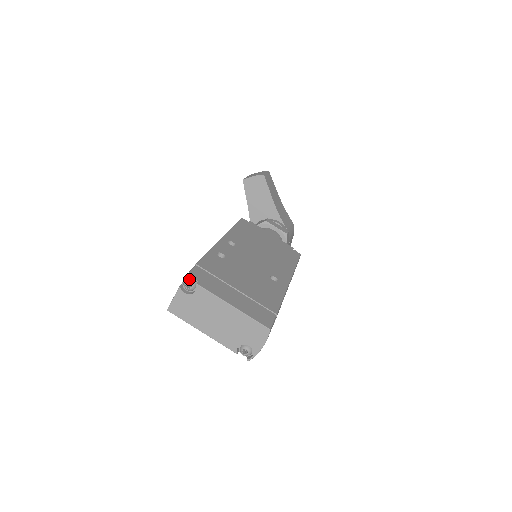
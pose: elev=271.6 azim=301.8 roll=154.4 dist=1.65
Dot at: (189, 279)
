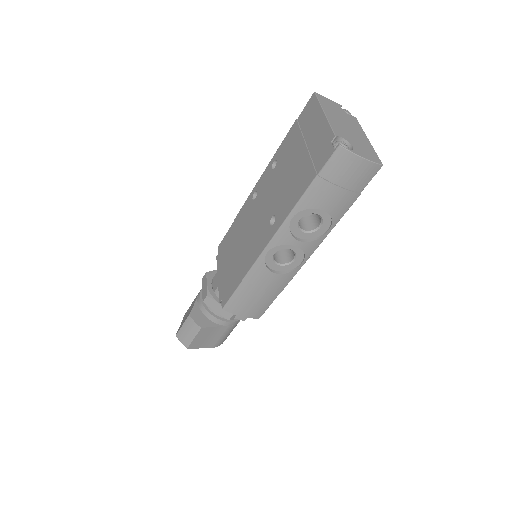
Dot at: occluded
